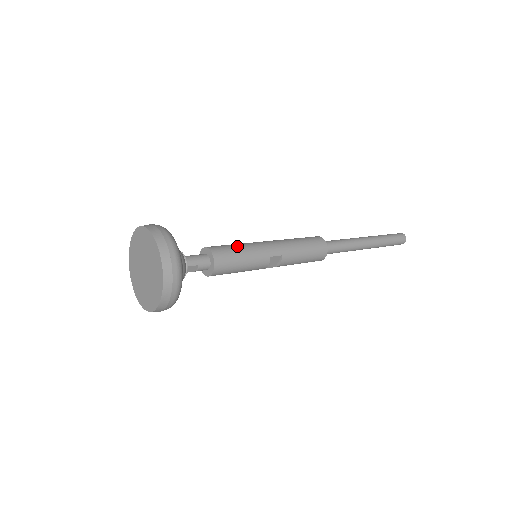
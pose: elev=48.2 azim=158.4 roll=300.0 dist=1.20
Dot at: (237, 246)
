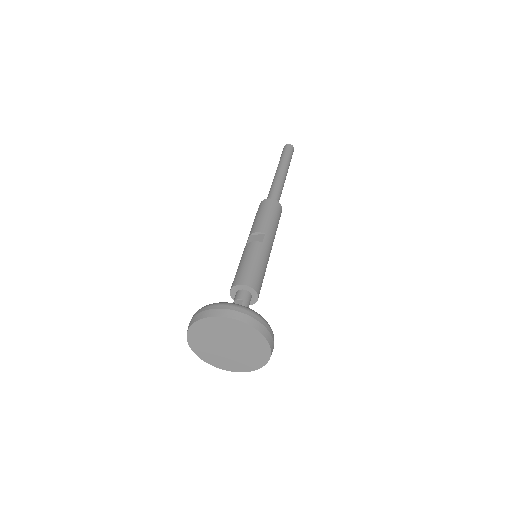
Dot at: (263, 269)
